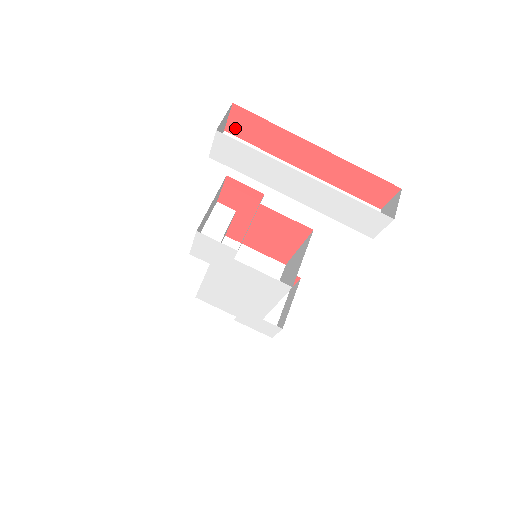
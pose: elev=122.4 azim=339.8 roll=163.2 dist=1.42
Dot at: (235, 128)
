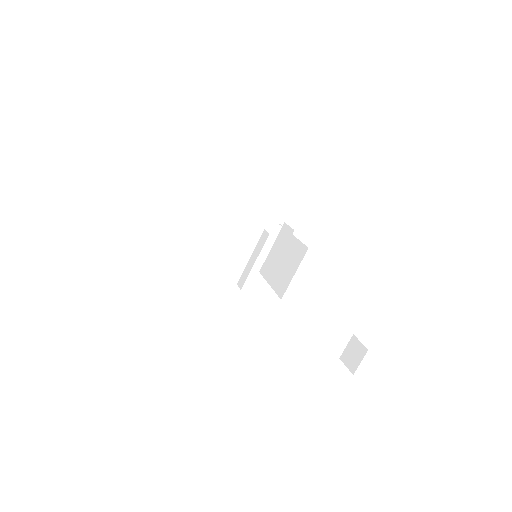
Dot at: occluded
